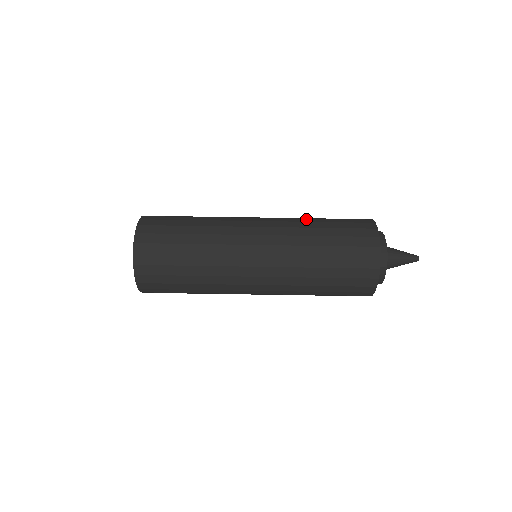
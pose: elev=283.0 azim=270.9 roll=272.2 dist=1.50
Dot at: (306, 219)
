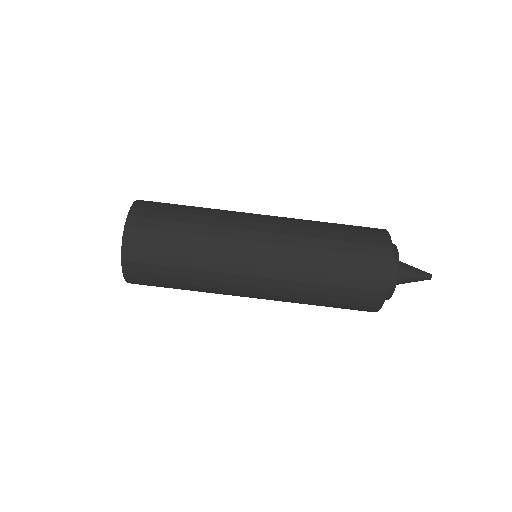
Dot at: (316, 231)
